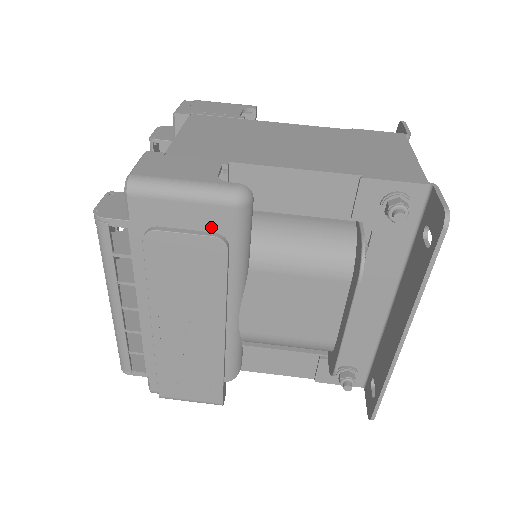
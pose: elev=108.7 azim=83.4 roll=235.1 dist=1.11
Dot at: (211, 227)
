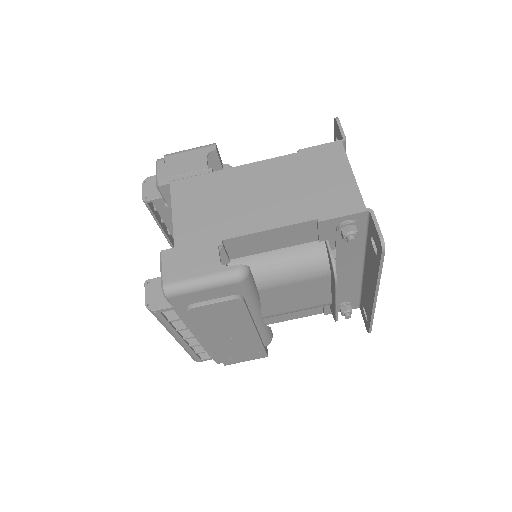
Dot at: (228, 294)
